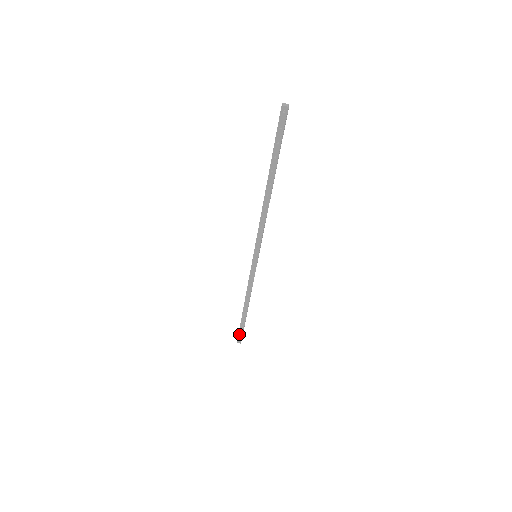
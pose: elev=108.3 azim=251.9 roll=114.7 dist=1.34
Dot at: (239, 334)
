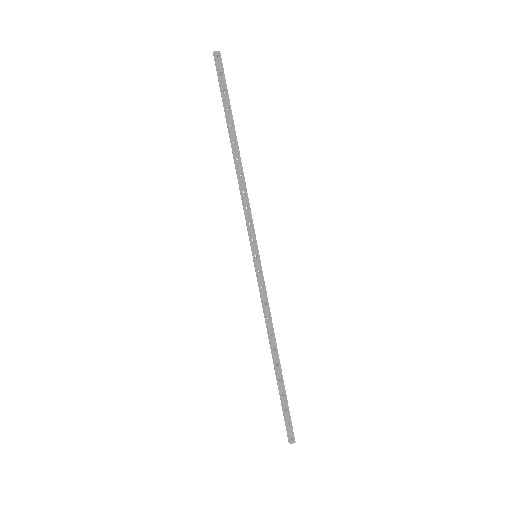
Dot at: (287, 422)
